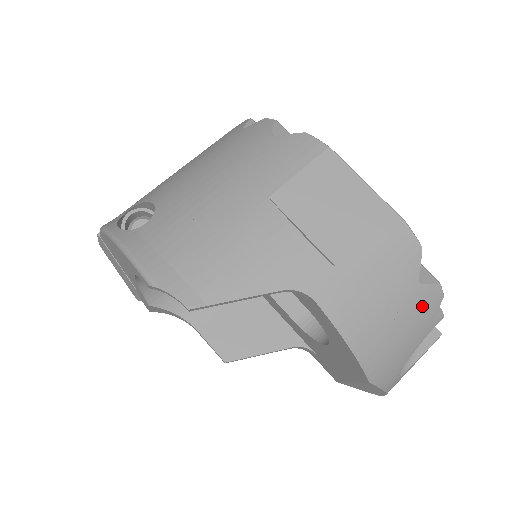
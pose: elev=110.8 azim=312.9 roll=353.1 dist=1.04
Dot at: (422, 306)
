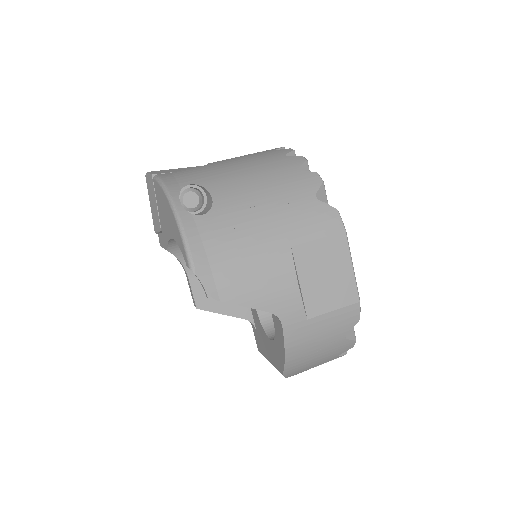
Dot at: (338, 348)
